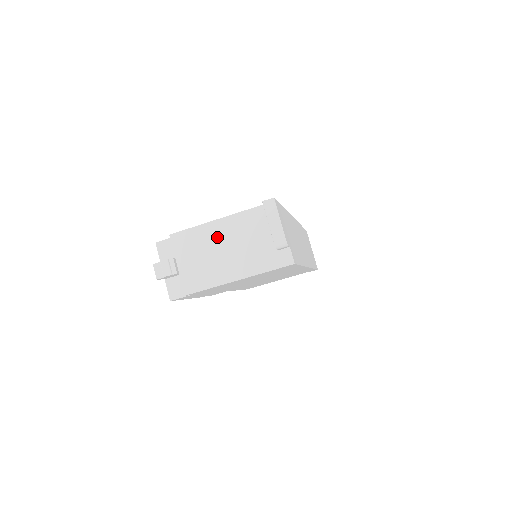
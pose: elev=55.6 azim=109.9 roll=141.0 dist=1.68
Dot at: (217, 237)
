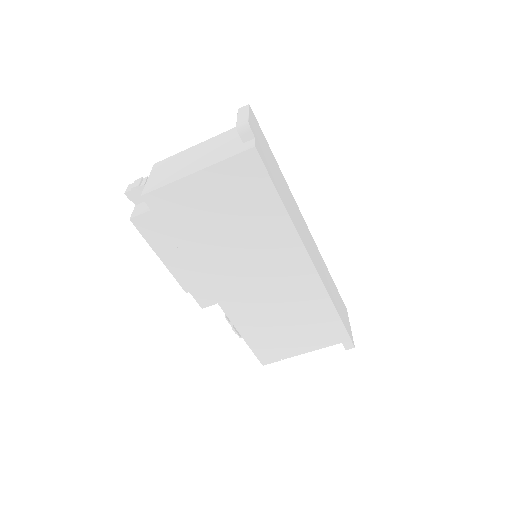
Dot at: (193, 153)
